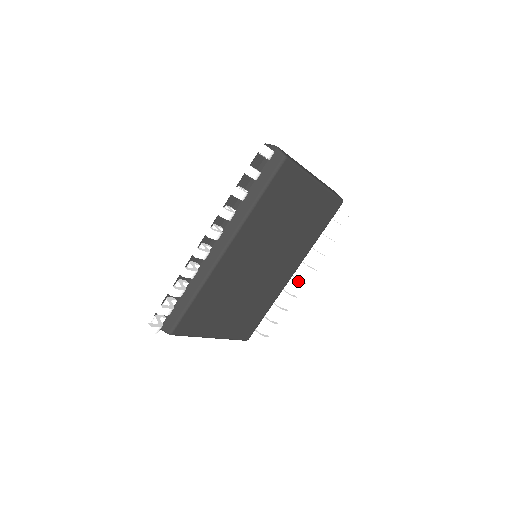
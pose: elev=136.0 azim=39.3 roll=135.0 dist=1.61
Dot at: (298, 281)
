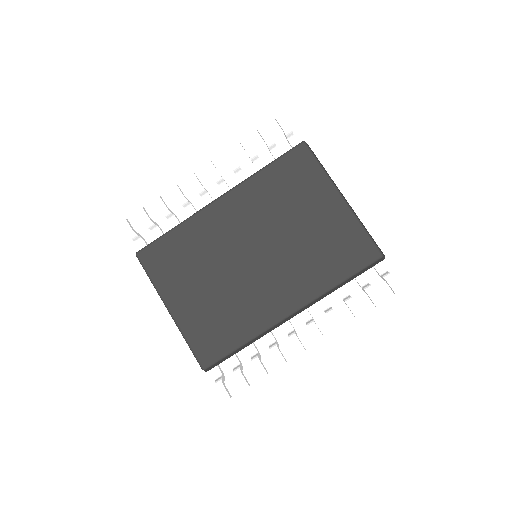
Dot at: (295, 334)
